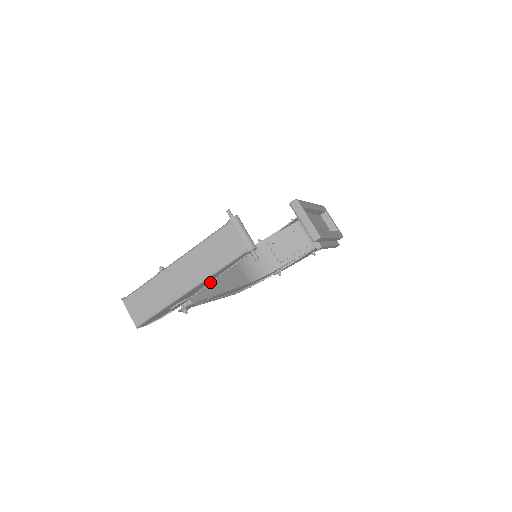
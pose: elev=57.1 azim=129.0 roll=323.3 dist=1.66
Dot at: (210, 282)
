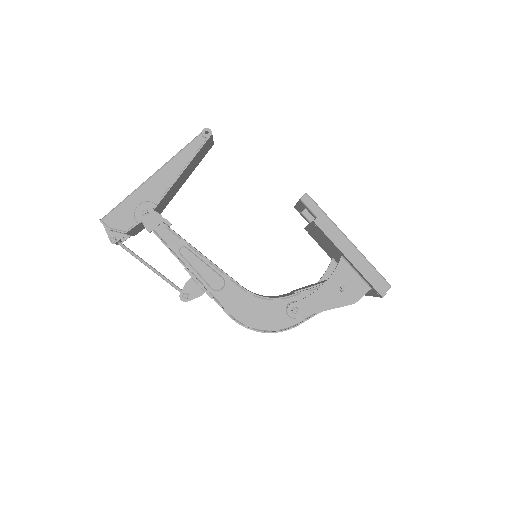
Dot at: (175, 181)
